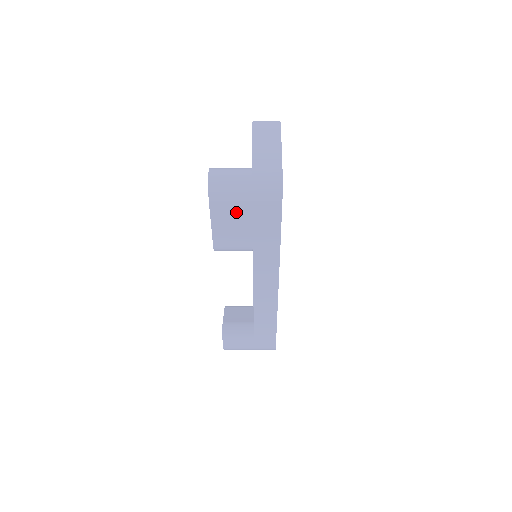
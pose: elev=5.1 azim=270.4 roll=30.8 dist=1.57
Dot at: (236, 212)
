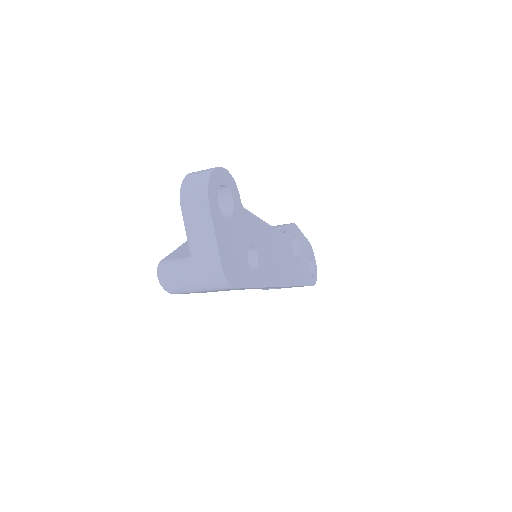
Dot at: occluded
